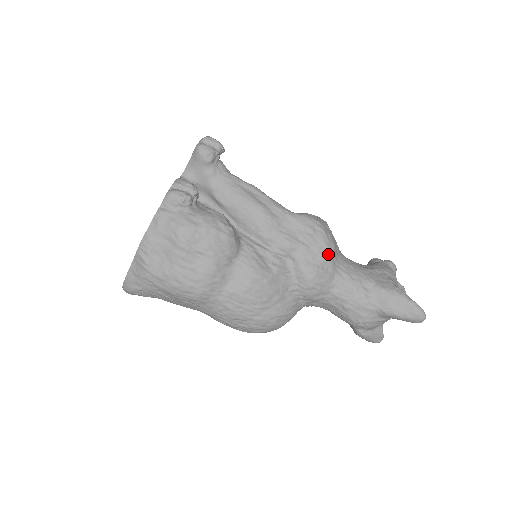
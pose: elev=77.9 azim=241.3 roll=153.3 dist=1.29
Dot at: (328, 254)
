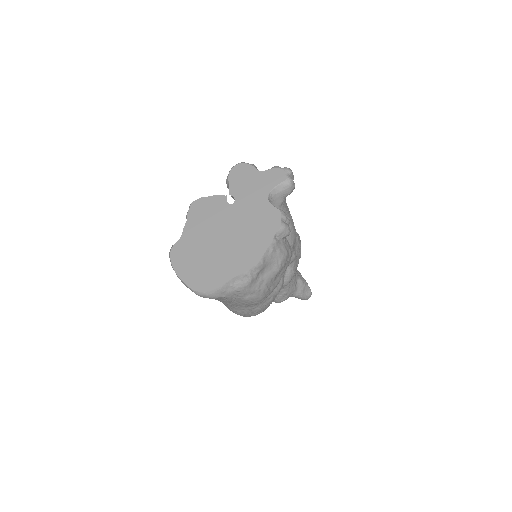
Dot at: occluded
